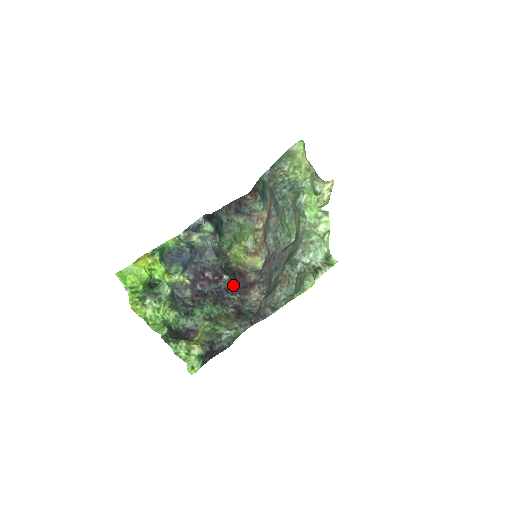
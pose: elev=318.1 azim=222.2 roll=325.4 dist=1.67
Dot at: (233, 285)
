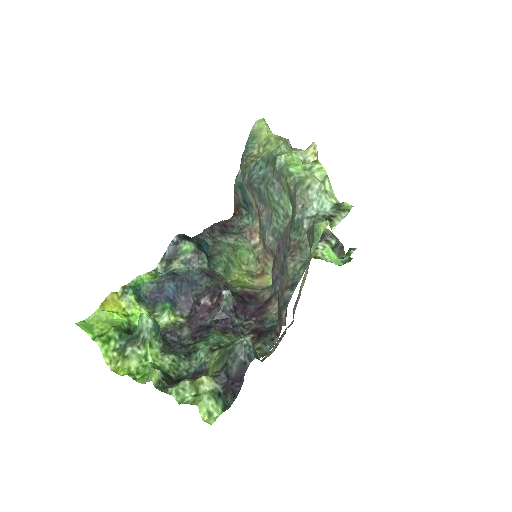
Dot at: (243, 308)
